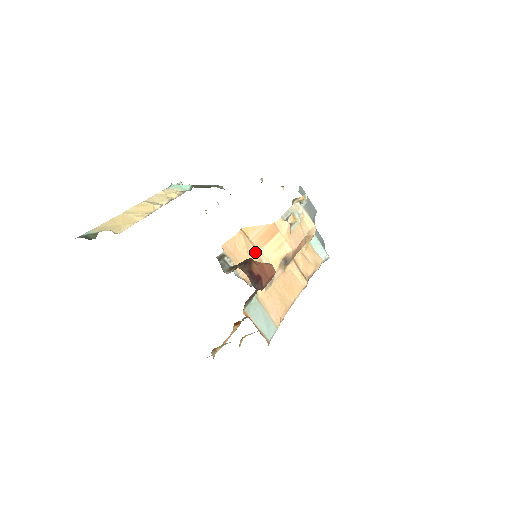
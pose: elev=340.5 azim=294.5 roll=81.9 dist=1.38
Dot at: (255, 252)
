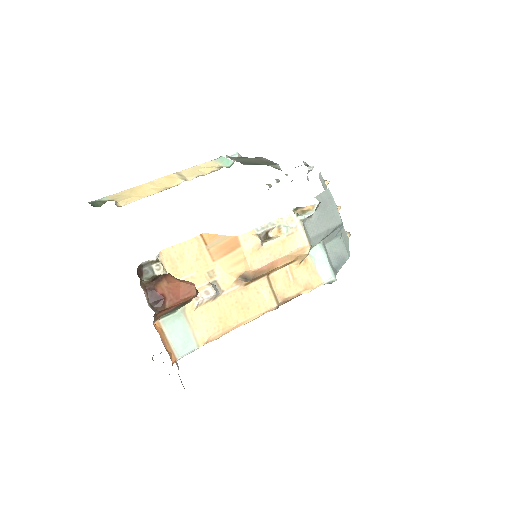
Dot at: (208, 262)
